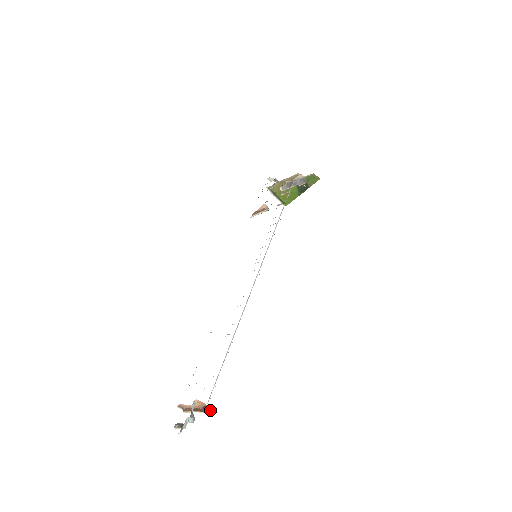
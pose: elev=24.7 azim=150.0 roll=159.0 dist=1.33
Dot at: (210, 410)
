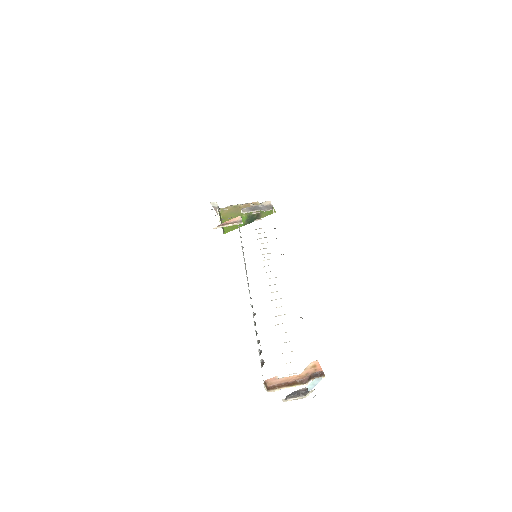
Dot at: (324, 376)
